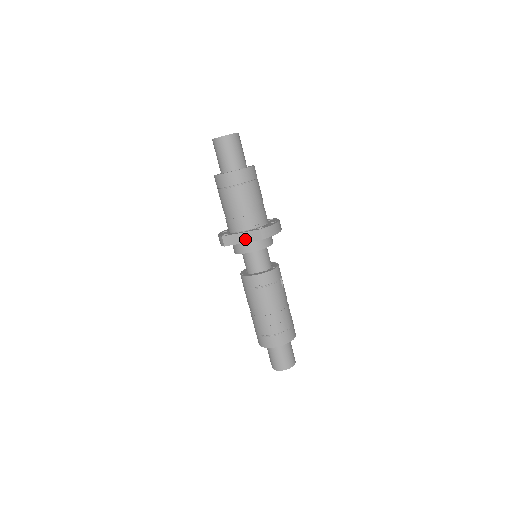
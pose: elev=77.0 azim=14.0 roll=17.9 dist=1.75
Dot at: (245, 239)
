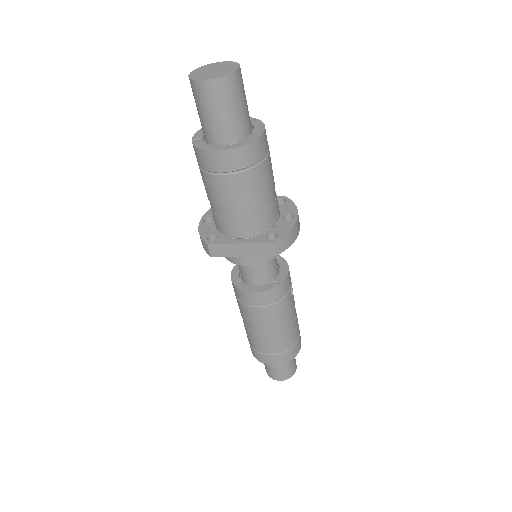
Dot at: (246, 252)
